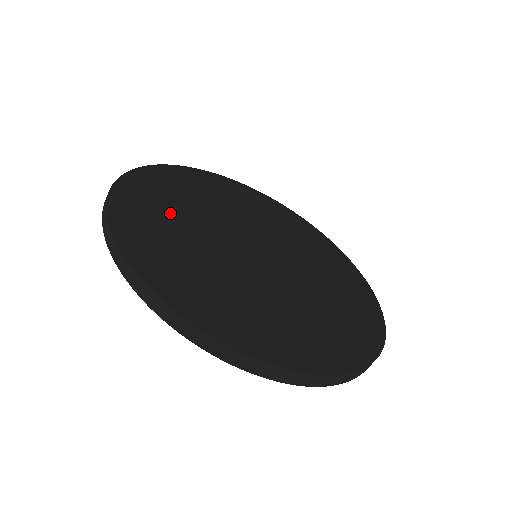
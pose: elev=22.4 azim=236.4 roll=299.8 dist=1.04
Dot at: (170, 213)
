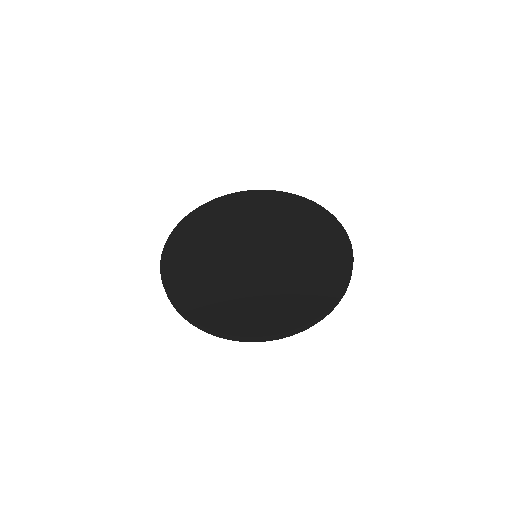
Dot at: (201, 242)
